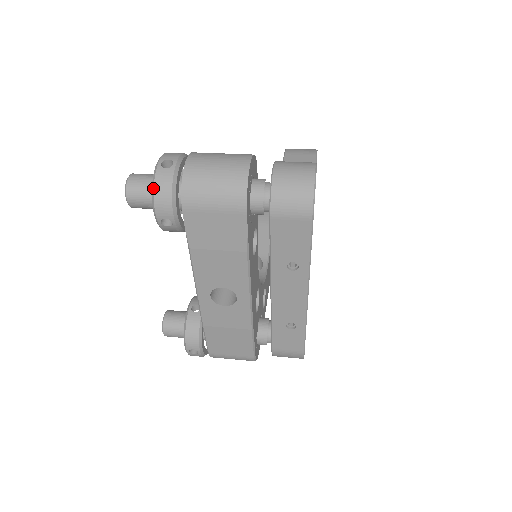
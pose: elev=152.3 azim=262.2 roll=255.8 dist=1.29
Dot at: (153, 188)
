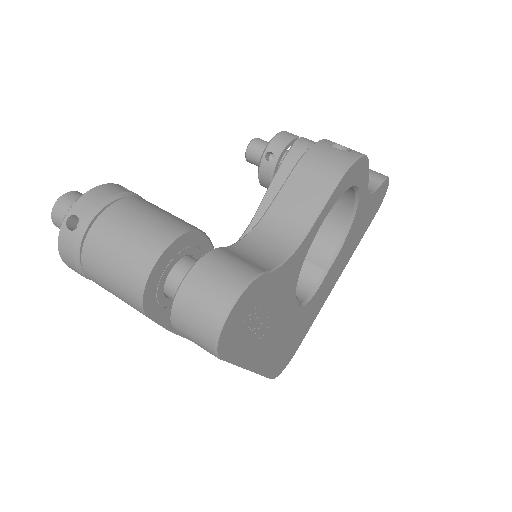
Dot at: (58, 248)
